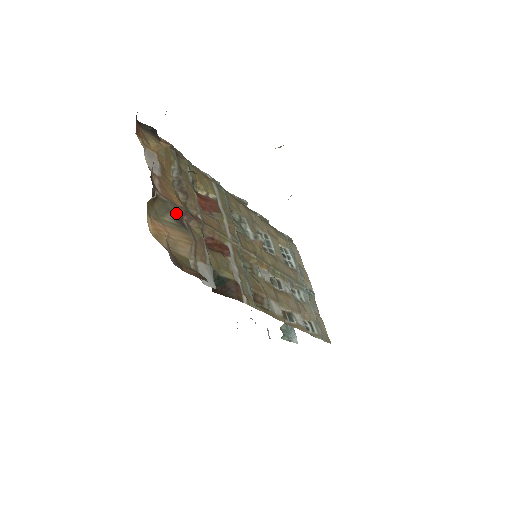
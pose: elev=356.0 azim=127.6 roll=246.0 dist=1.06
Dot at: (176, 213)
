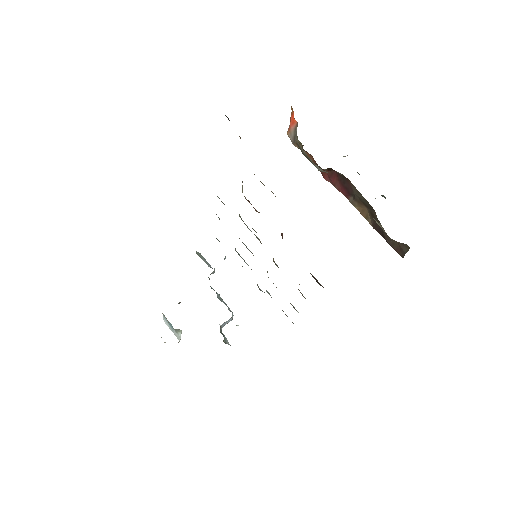
Dot at: occluded
